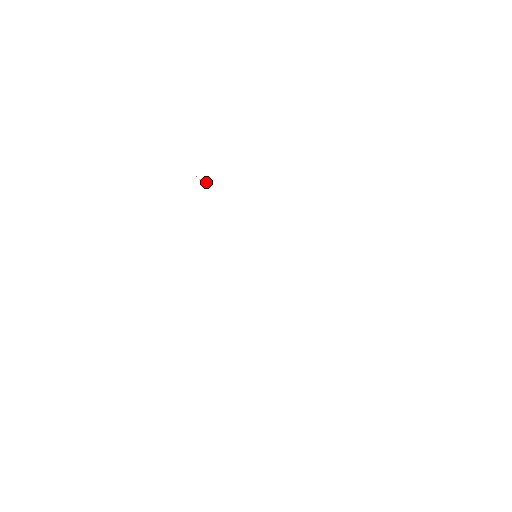
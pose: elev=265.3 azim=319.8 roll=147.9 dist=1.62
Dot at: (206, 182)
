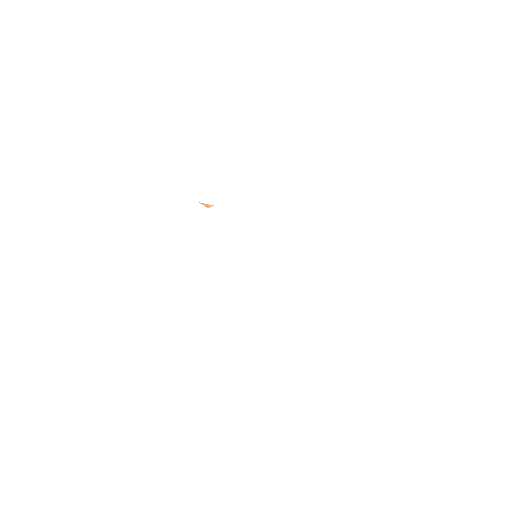
Dot at: (206, 205)
